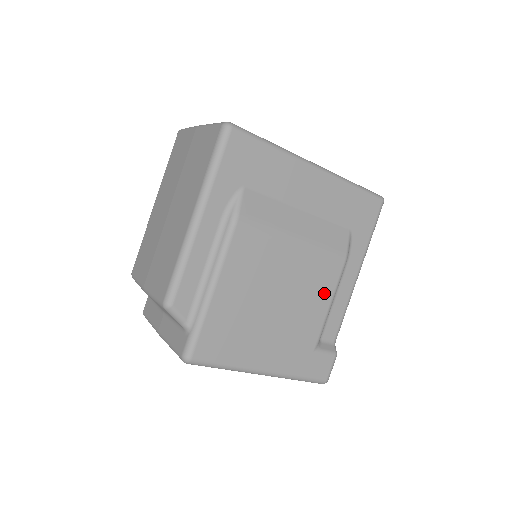
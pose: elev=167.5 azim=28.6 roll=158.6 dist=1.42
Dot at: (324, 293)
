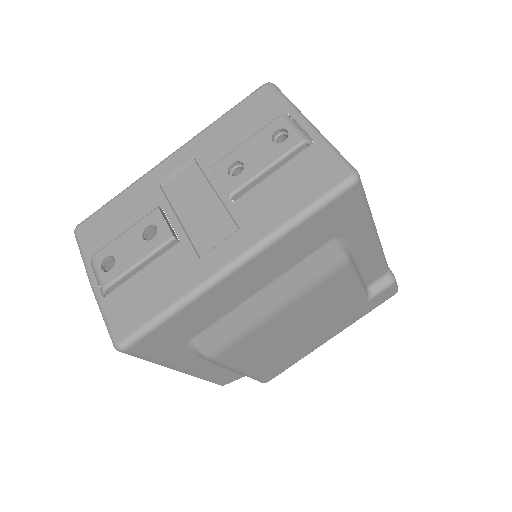
Dot at: (343, 289)
